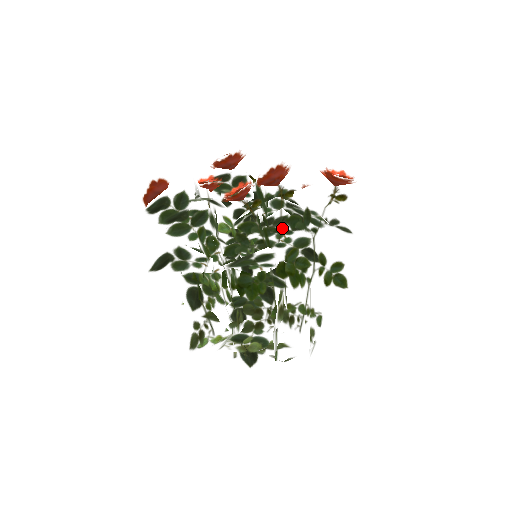
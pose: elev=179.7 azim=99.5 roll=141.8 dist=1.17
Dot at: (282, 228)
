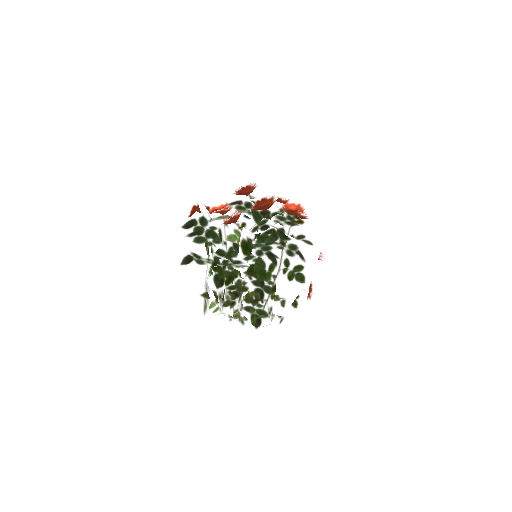
Dot at: occluded
